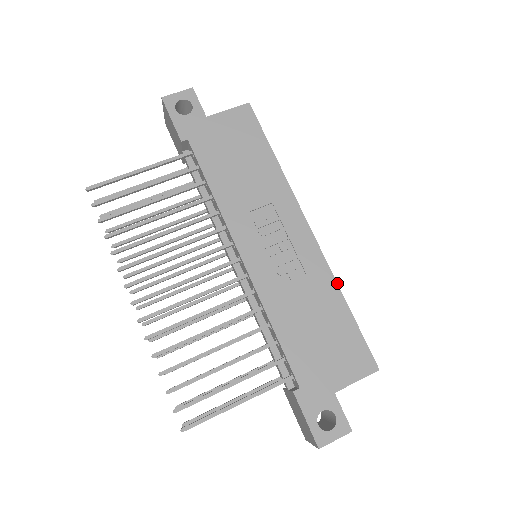
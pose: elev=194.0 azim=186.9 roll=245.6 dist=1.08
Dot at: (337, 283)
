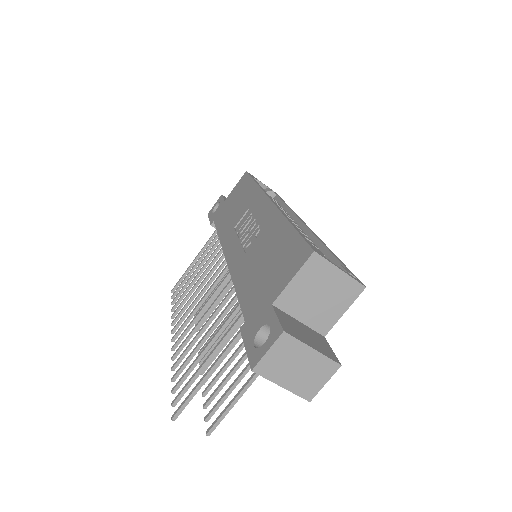
Dot at: (283, 215)
